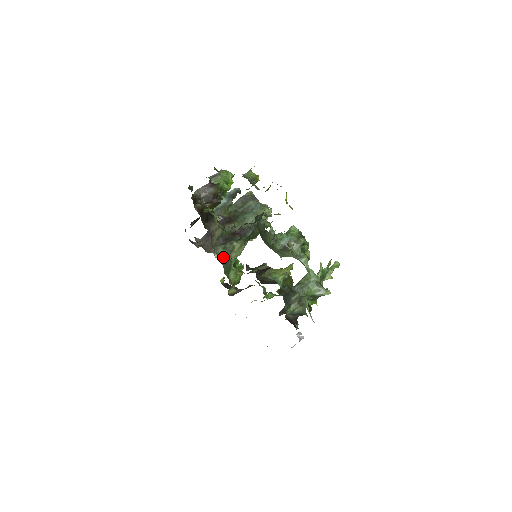
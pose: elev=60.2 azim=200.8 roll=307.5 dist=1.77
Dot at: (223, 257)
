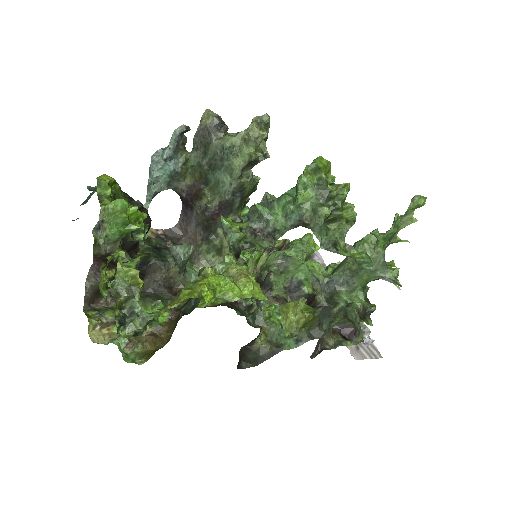
Dot at: (213, 264)
